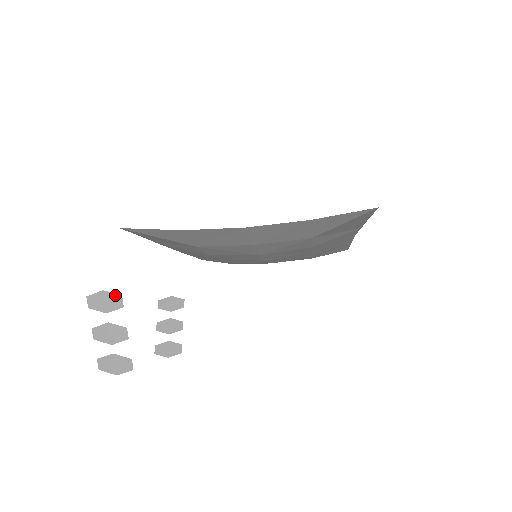
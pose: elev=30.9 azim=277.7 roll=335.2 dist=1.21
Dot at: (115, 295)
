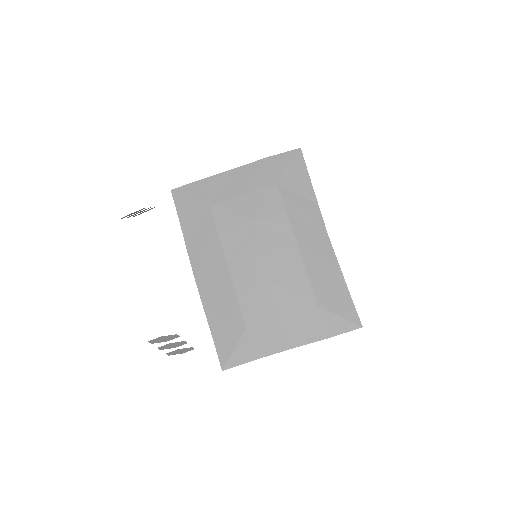
Dot at: occluded
